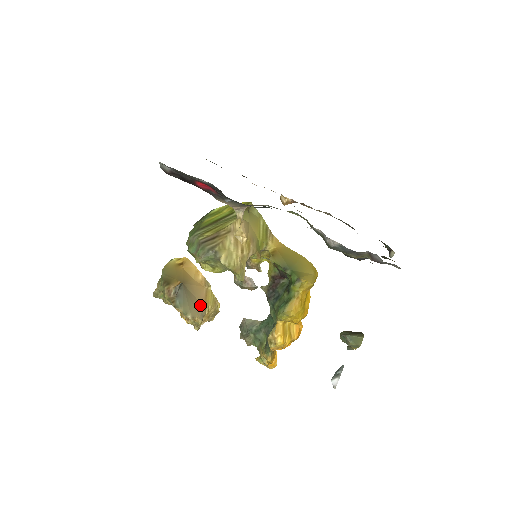
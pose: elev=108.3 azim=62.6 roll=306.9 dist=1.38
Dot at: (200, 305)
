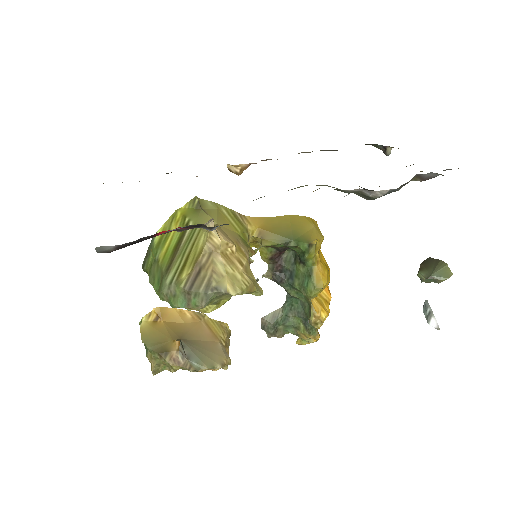
Dot at: (214, 344)
